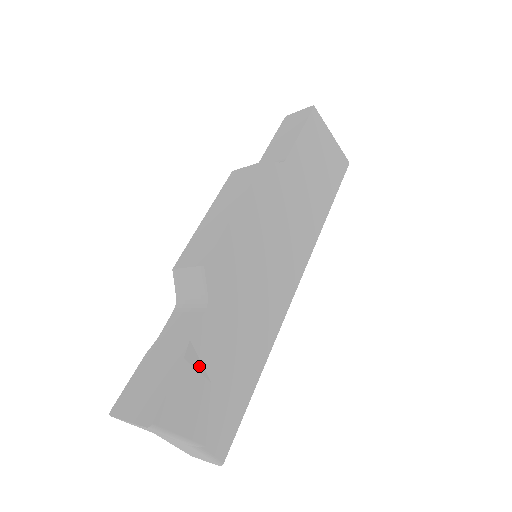
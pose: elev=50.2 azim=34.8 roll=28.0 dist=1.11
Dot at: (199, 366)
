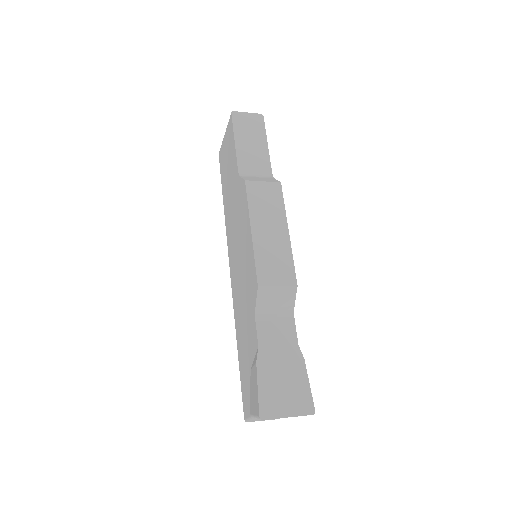
Dot at: occluded
